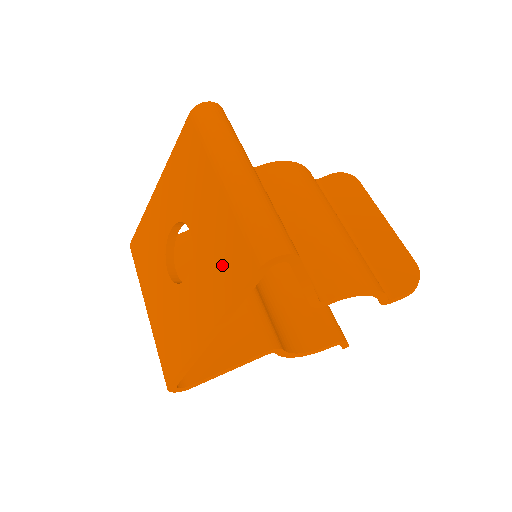
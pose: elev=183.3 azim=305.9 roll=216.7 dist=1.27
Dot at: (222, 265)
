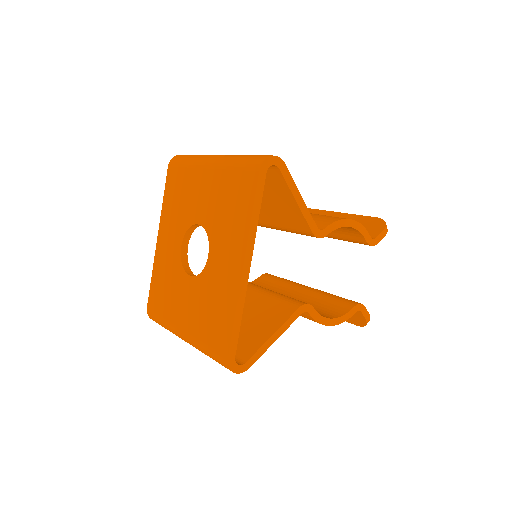
Dot at: (232, 206)
